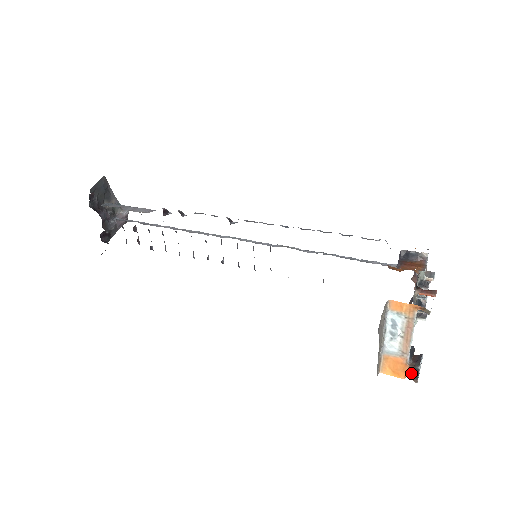
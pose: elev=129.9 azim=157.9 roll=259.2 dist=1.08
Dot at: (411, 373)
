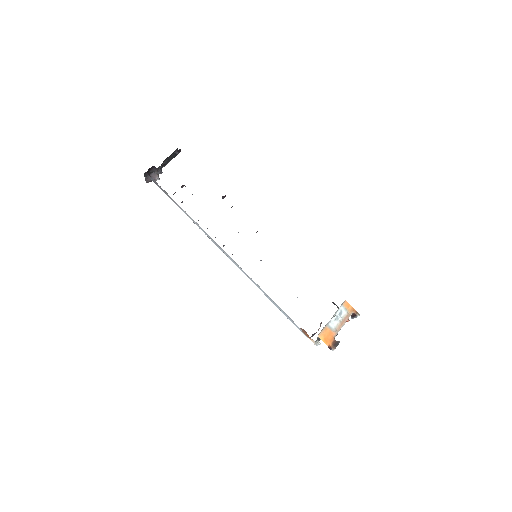
Dot at: (334, 344)
